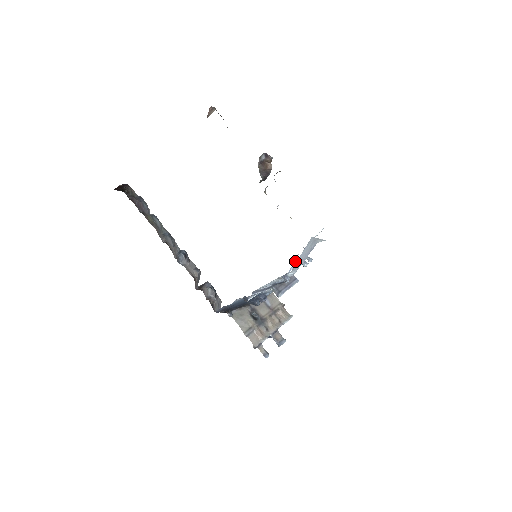
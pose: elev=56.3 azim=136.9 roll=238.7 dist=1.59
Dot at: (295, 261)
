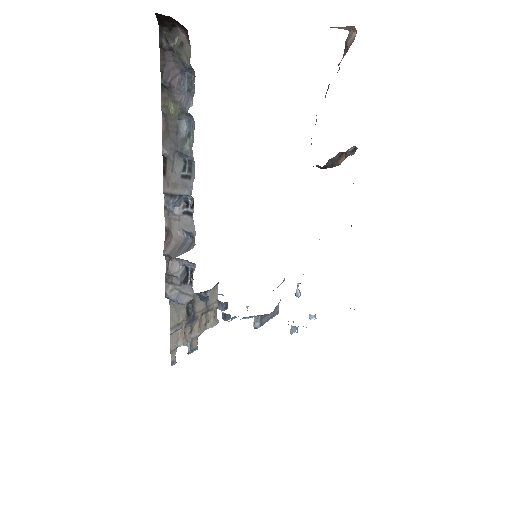
Dot at: occluded
